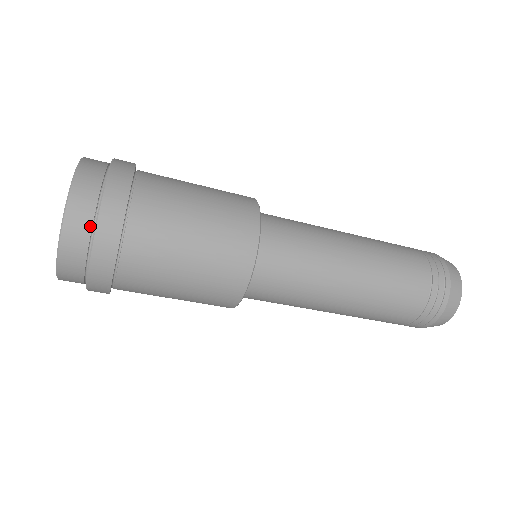
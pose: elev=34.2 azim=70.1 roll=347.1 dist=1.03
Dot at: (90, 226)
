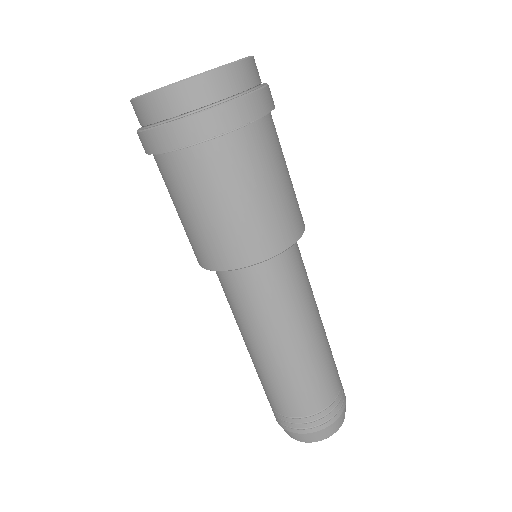
Dot at: (232, 93)
